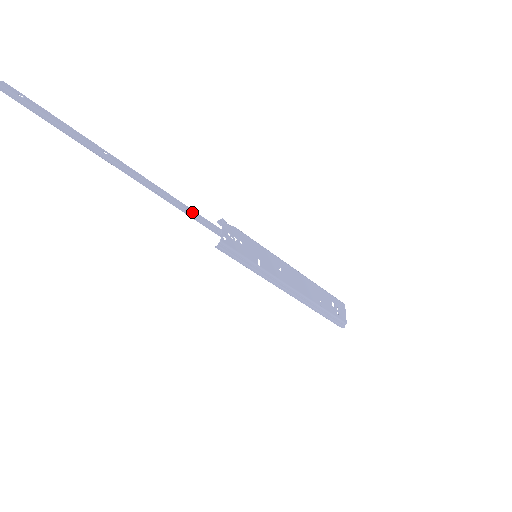
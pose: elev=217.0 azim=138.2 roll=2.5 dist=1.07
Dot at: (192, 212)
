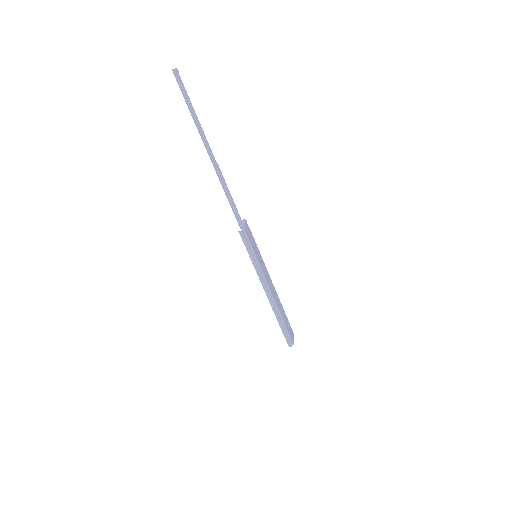
Dot at: (233, 202)
